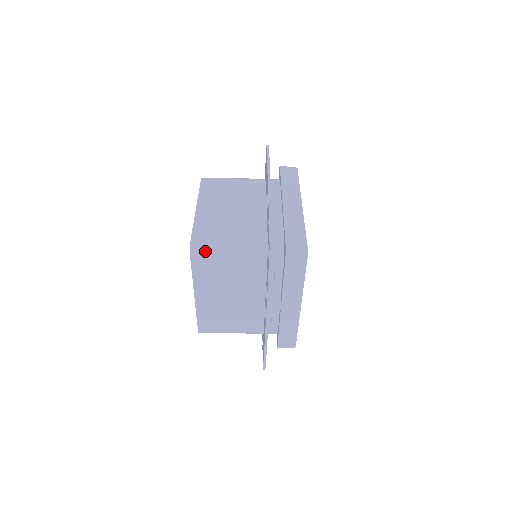
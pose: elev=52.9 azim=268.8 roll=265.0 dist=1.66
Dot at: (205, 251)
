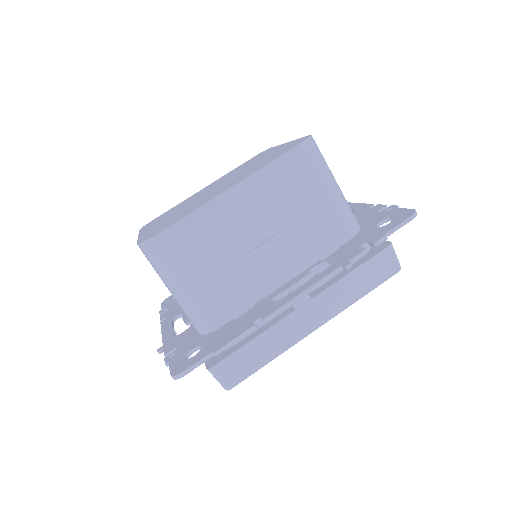
Dot at: (319, 157)
